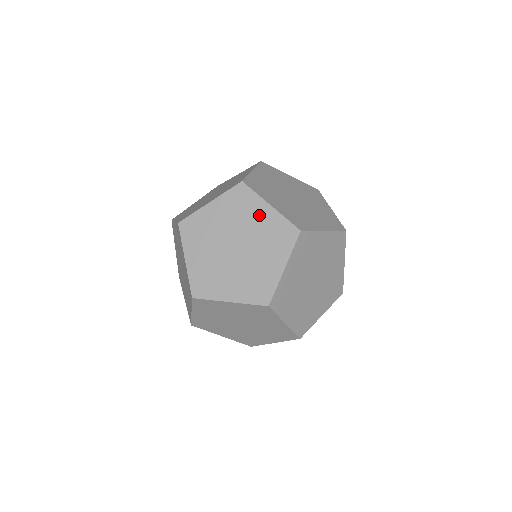
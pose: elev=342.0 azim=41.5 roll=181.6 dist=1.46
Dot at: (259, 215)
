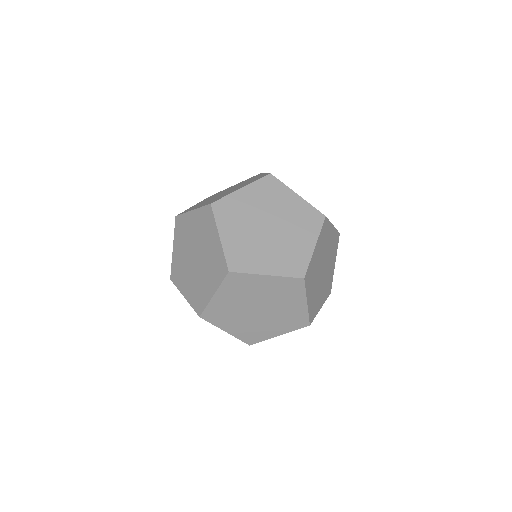
Dot at: (231, 187)
